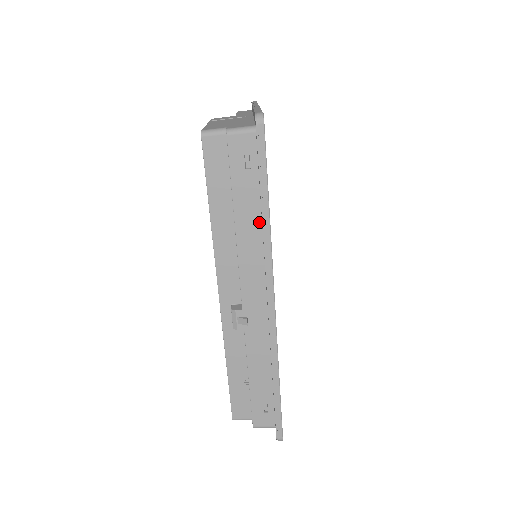
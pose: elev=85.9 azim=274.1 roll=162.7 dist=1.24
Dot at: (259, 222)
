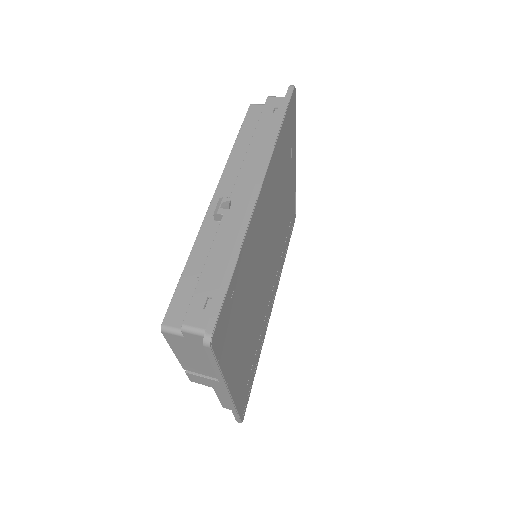
Dot at: occluded
